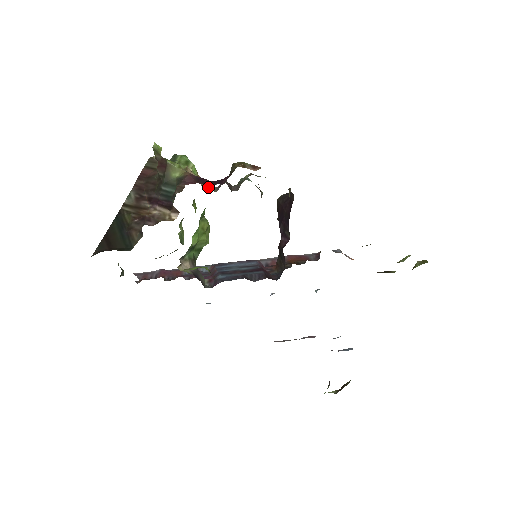
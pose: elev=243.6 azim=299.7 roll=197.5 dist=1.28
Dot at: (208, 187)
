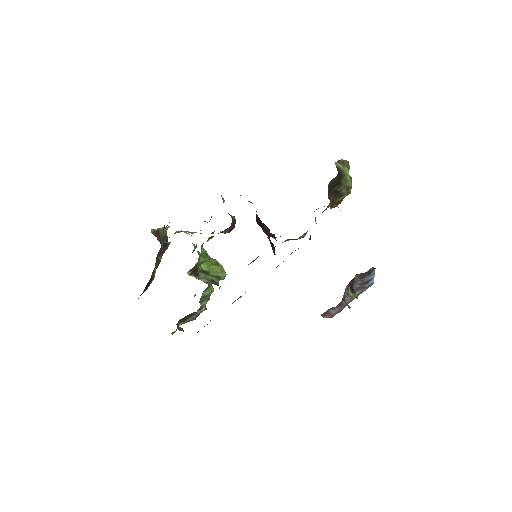
Dot at: (195, 232)
